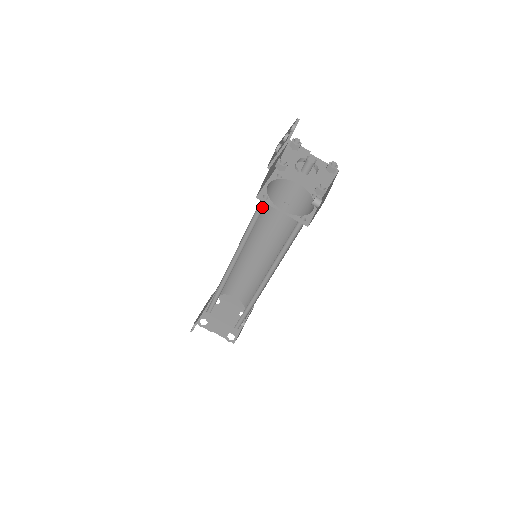
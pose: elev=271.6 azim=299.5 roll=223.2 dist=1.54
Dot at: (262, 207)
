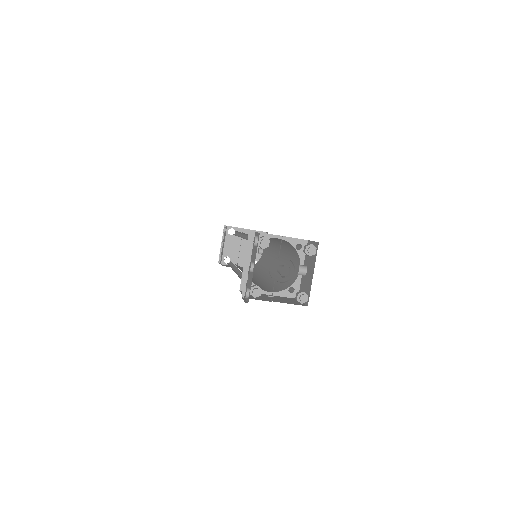
Dot at: occluded
